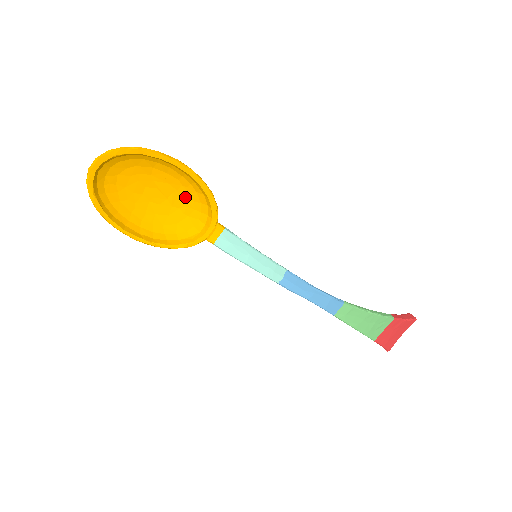
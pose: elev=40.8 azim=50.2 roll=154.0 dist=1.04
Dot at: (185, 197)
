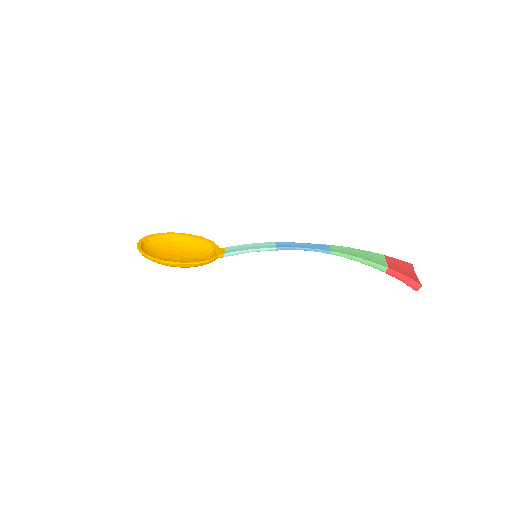
Dot at: (196, 253)
